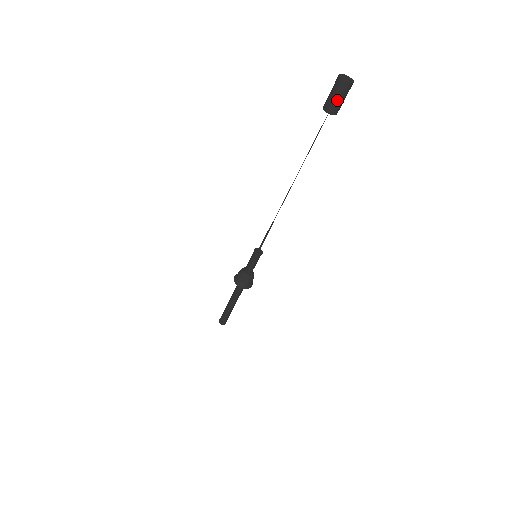
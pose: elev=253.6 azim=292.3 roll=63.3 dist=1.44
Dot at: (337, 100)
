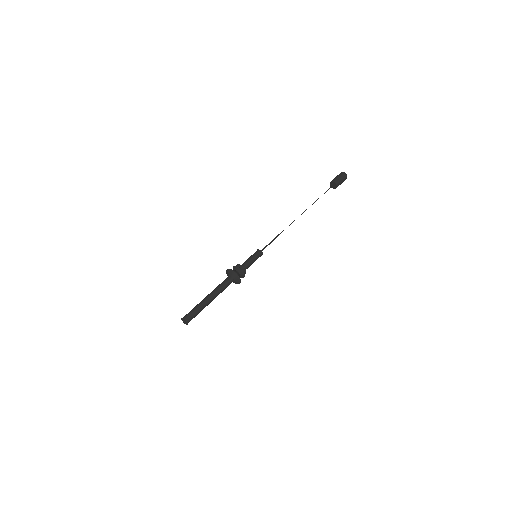
Dot at: (339, 178)
